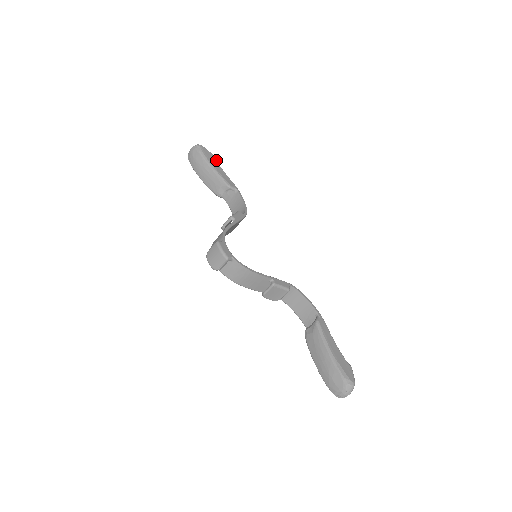
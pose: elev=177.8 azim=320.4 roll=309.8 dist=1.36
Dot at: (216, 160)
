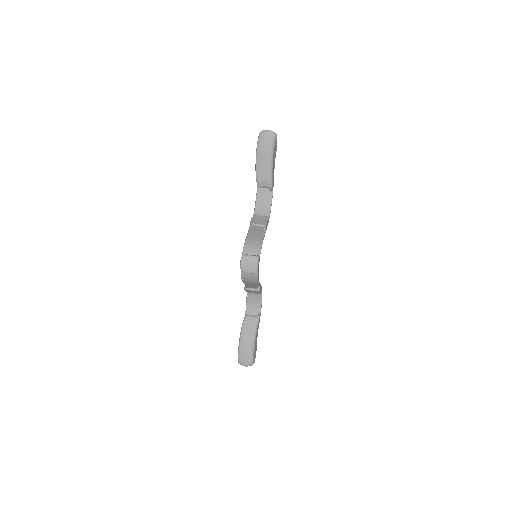
Dot at: occluded
